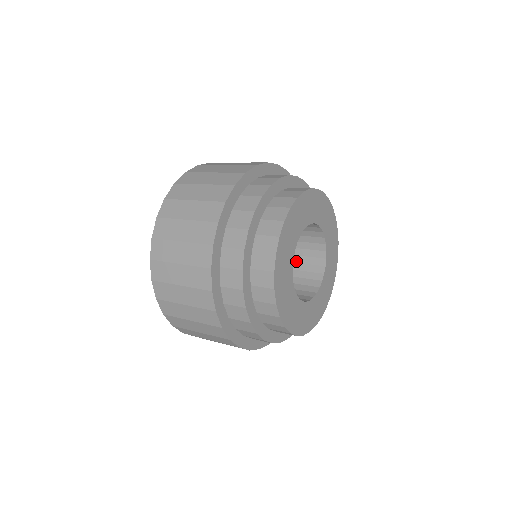
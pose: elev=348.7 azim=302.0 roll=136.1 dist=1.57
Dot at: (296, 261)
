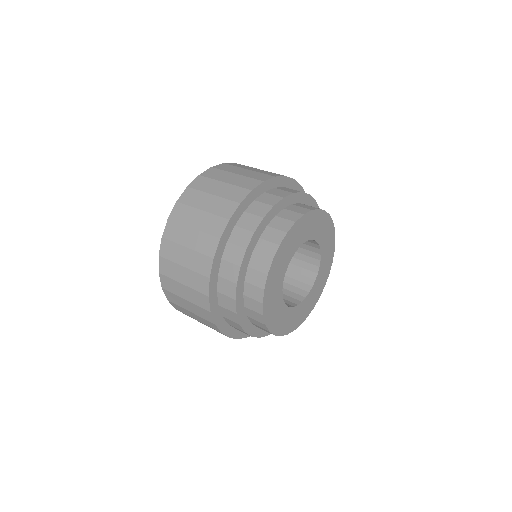
Dot at: occluded
